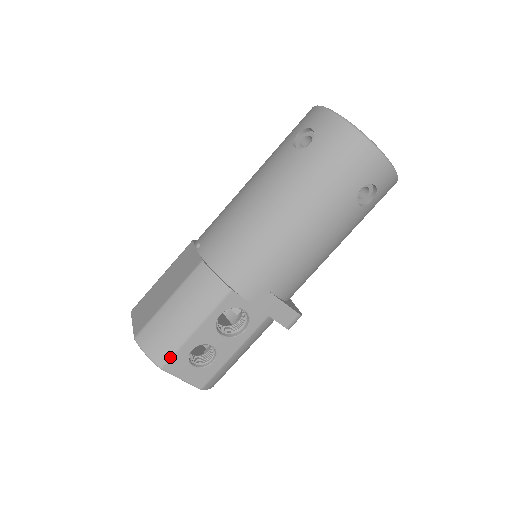
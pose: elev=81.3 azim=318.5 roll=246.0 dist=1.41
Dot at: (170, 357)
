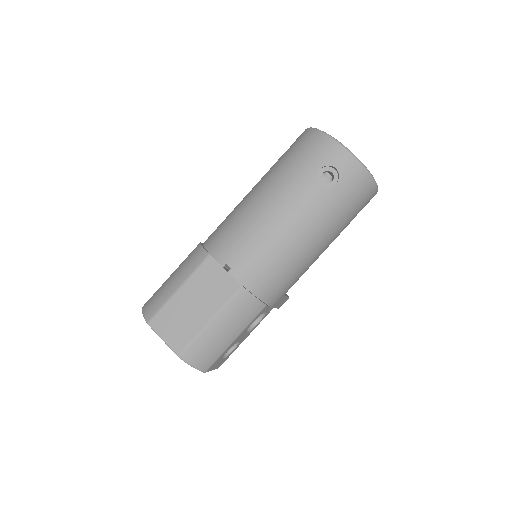
Dot at: (213, 363)
